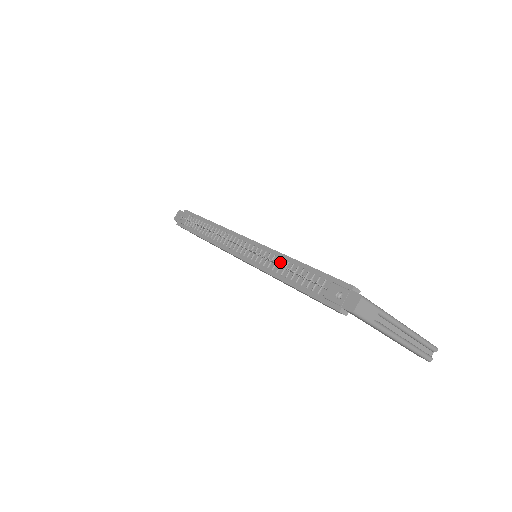
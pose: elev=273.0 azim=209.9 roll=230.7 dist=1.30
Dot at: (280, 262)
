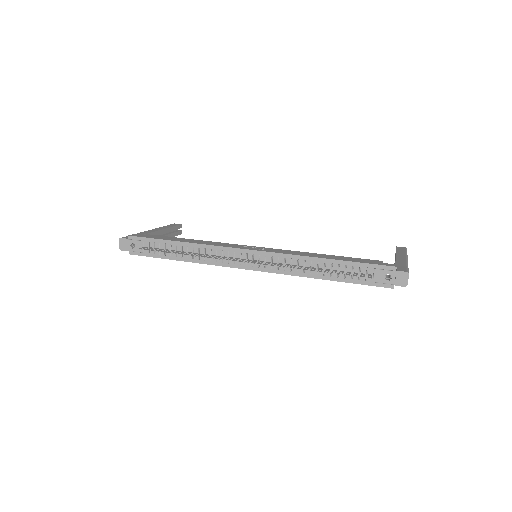
Dot at: (308, 264)
